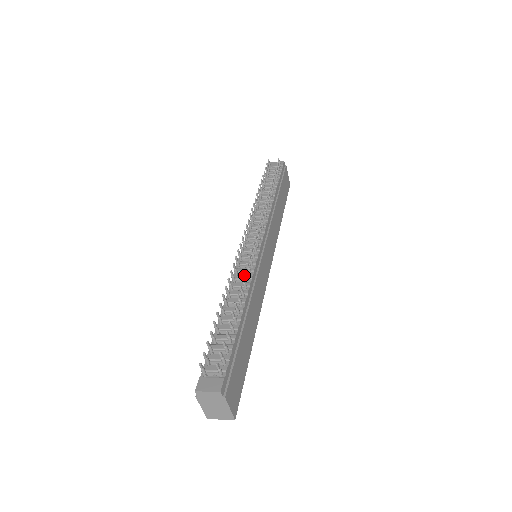
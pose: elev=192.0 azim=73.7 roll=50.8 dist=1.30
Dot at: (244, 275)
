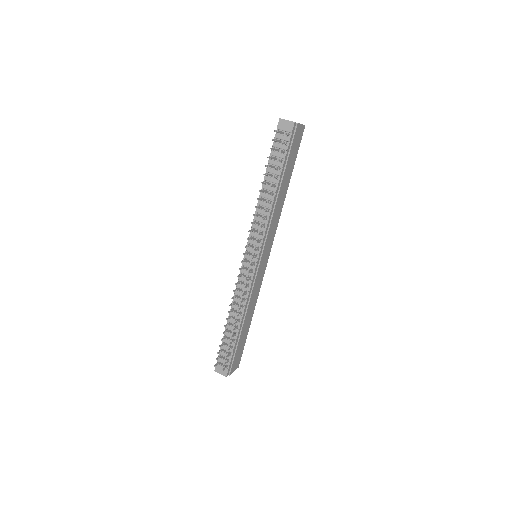
Dot at: occluded
